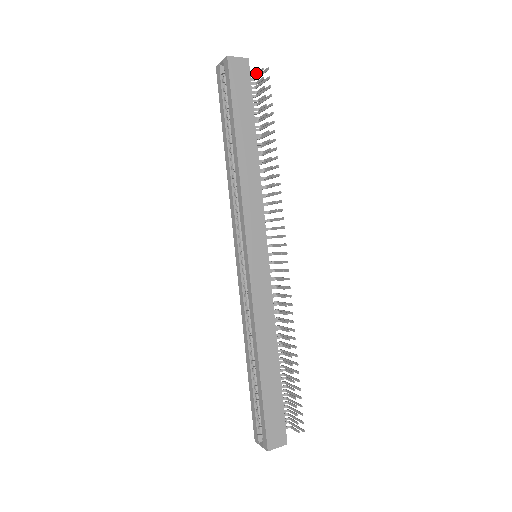
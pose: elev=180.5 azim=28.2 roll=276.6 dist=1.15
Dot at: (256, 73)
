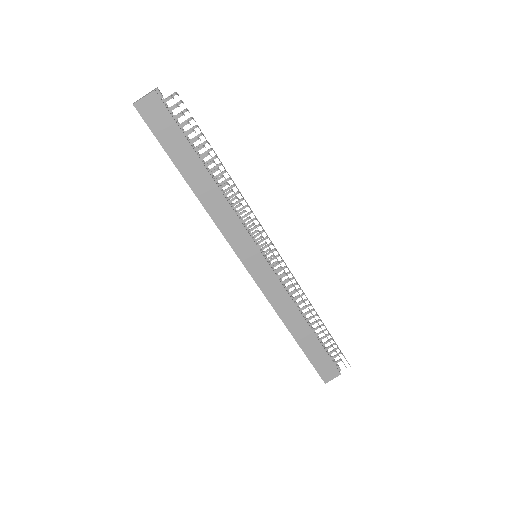
Dot at: (171, 96)
